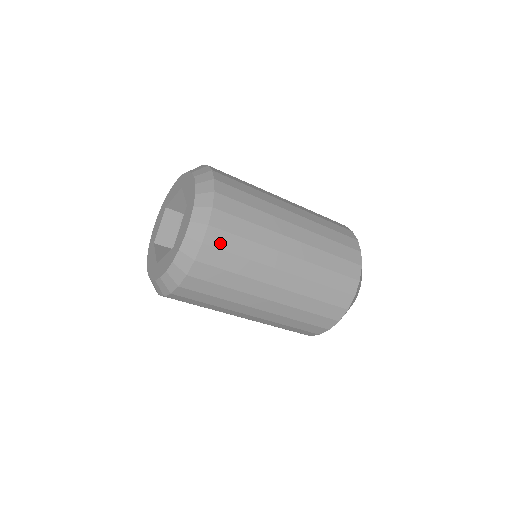
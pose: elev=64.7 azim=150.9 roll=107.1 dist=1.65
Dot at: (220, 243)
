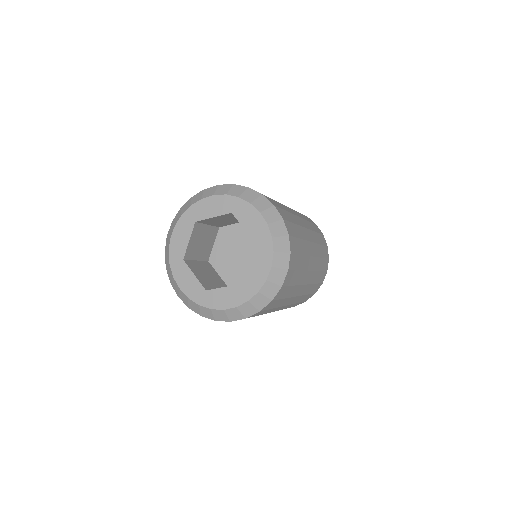
Dot at: (289, 281)
